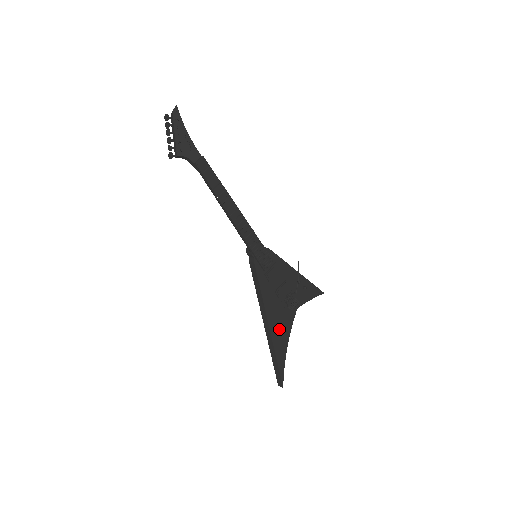
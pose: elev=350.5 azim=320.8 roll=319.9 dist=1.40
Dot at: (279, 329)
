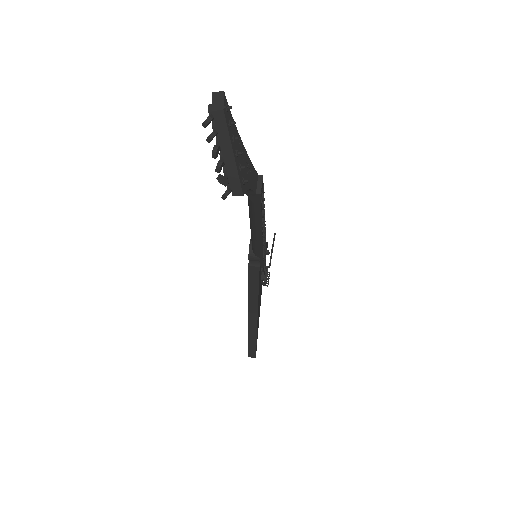
Dot at: occluded
